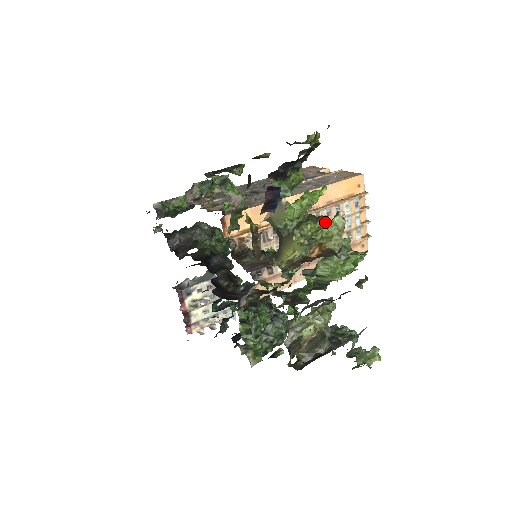
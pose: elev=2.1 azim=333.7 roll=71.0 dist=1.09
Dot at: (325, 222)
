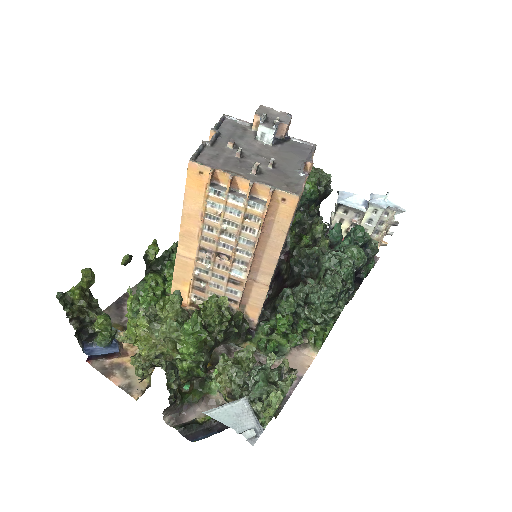
Dot at: occluded
